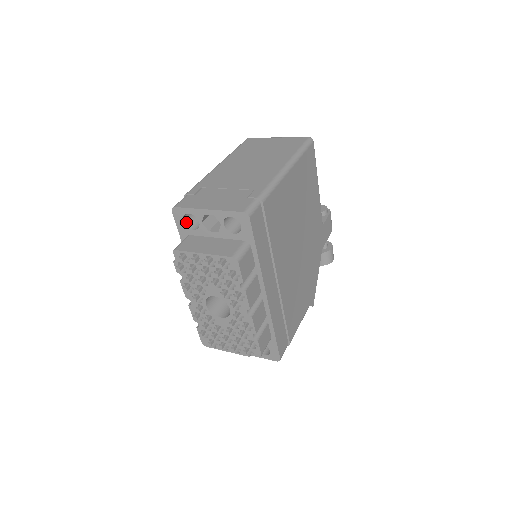
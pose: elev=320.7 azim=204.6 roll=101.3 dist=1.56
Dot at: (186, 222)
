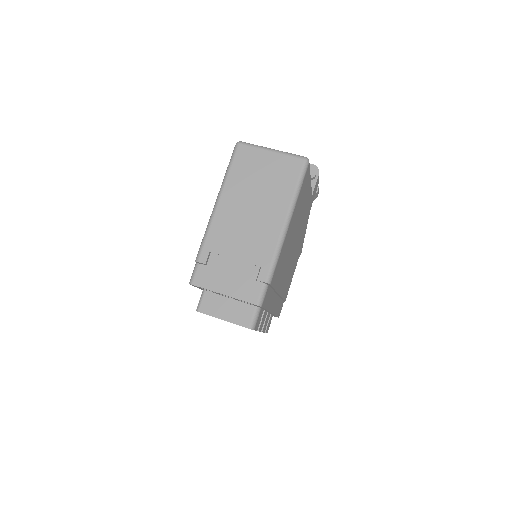
Dot at: occluded
